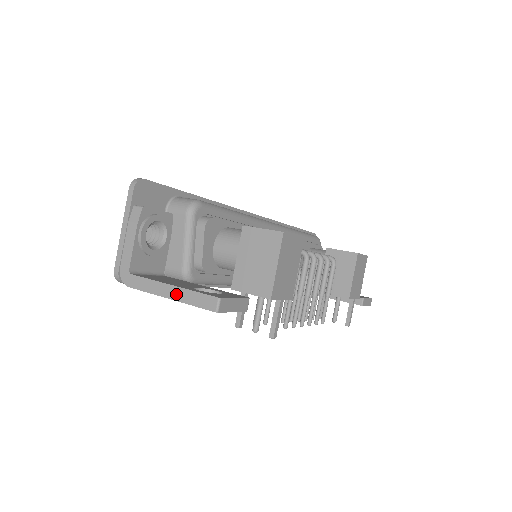
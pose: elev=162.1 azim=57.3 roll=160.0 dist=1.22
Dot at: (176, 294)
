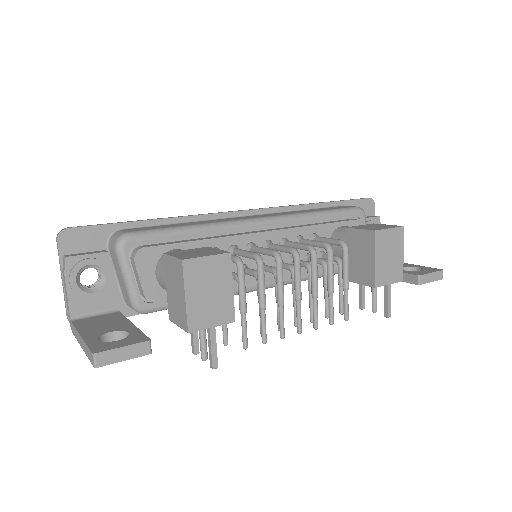
Dot at: (83, 345)
